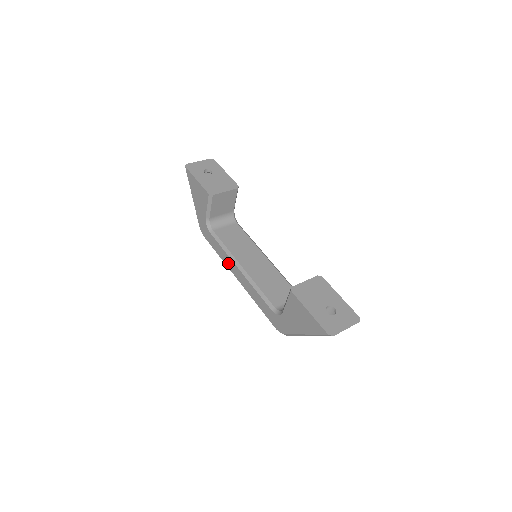
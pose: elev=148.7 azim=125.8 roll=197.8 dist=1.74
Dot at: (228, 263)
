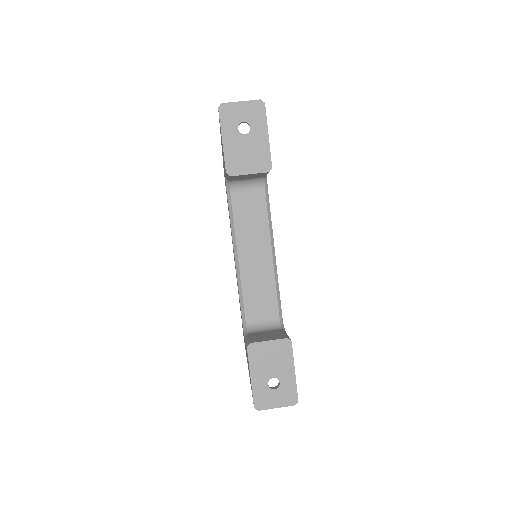
Dot at: occluded
